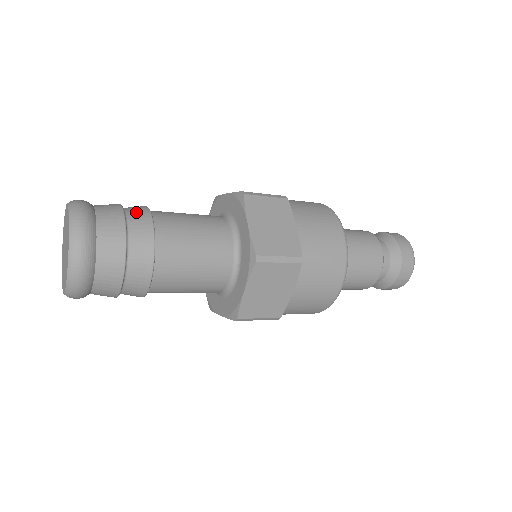
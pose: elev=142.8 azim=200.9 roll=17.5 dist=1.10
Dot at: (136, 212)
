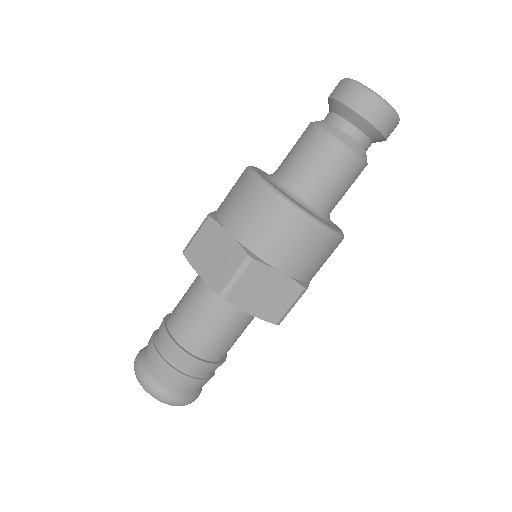
Dot at: (178, 359)
